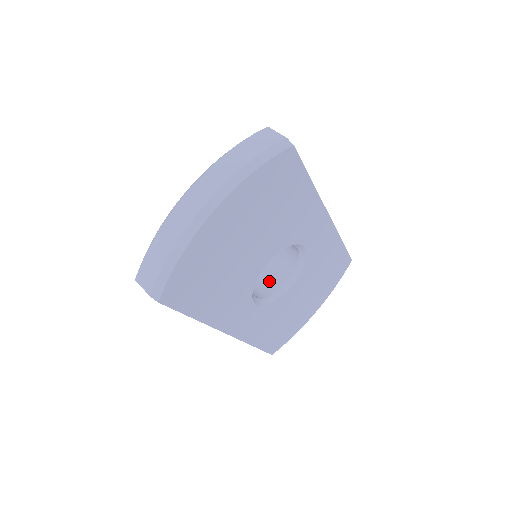
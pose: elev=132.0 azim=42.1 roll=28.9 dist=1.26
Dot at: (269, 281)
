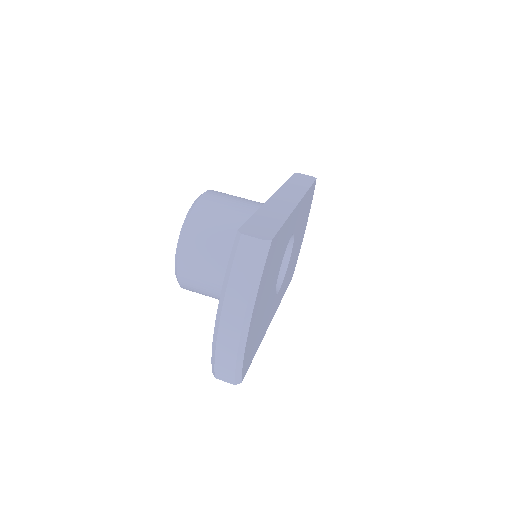
Dot at: occluded
